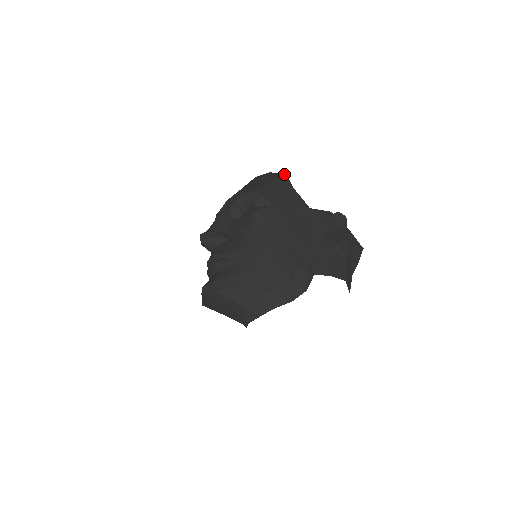
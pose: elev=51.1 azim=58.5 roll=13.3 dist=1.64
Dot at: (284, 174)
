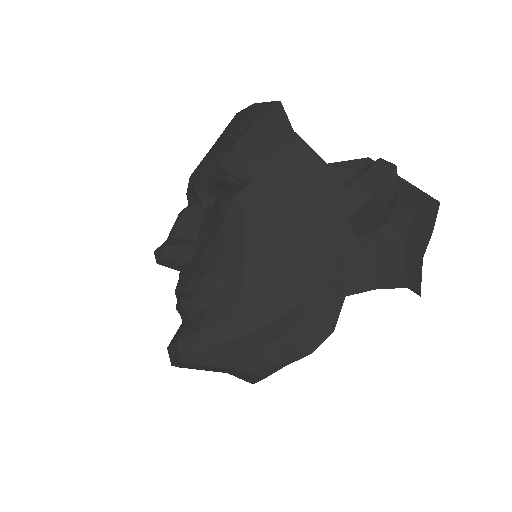
Dot at: (276, 104)
